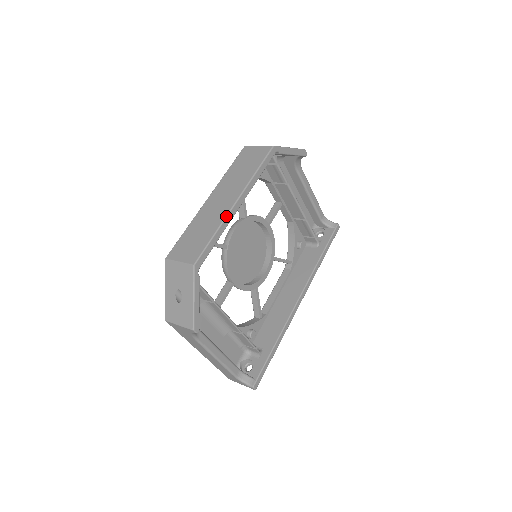
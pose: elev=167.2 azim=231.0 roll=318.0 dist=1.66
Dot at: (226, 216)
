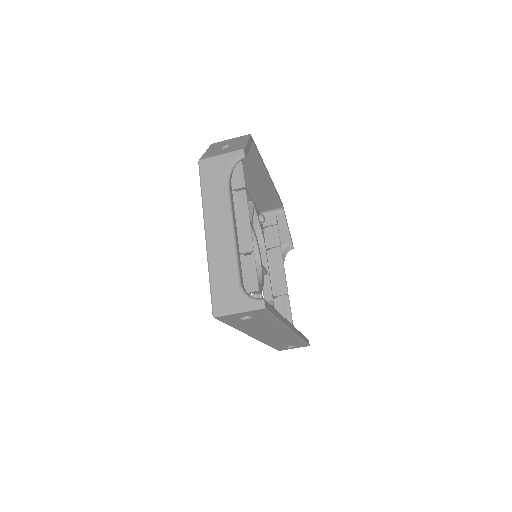
Dot at: (264, 164)
